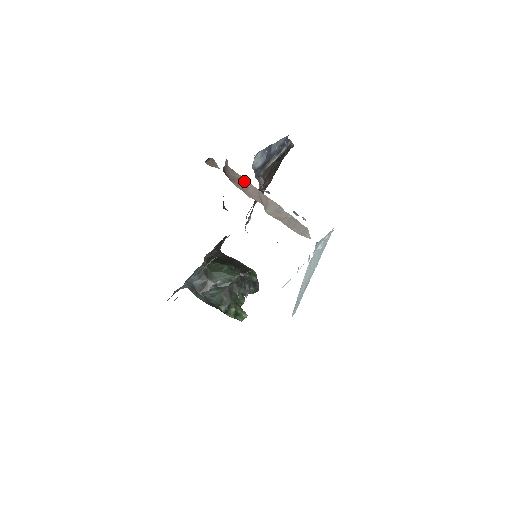
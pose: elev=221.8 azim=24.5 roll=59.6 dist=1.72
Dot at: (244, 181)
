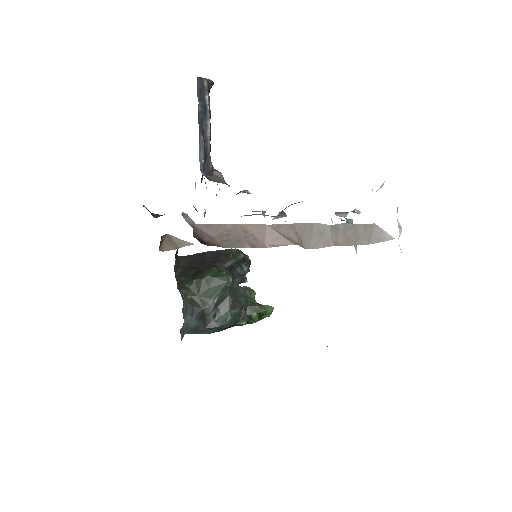
Dot at: (239, 229)
